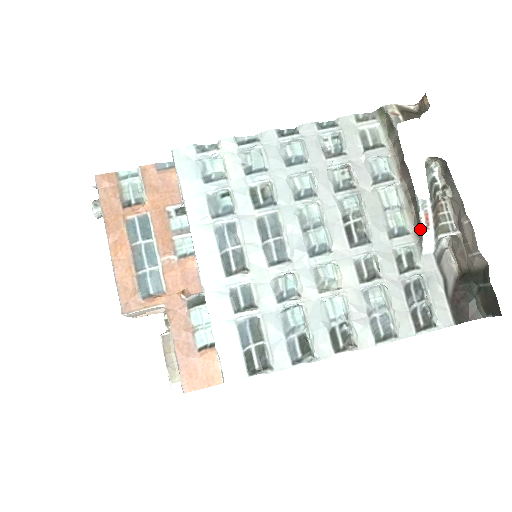
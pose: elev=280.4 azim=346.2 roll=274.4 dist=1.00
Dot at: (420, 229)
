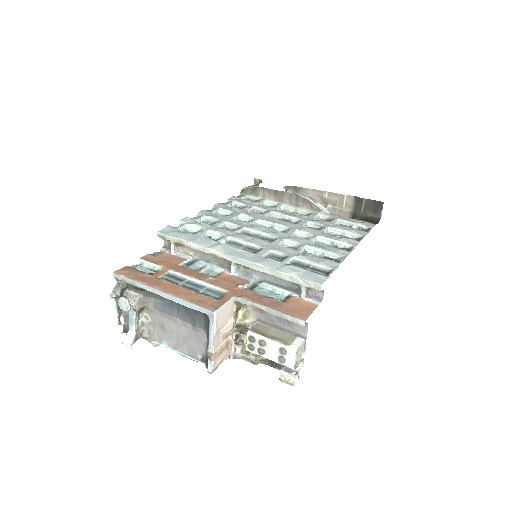
Dot at: (314, 205)
